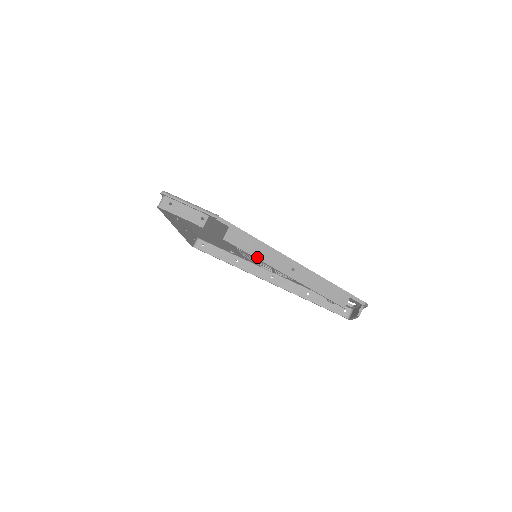
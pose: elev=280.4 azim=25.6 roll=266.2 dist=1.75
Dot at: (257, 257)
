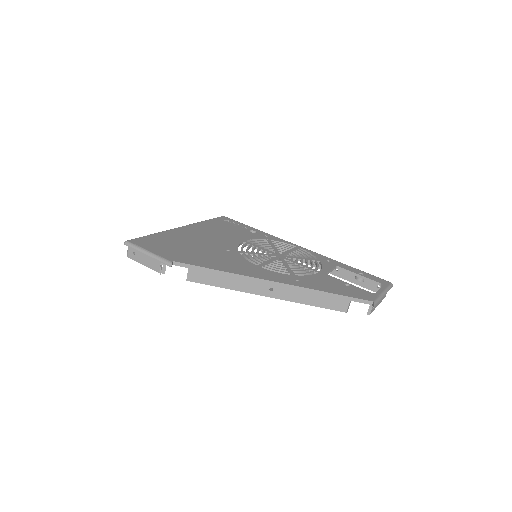
Dot at: (227, 287)
